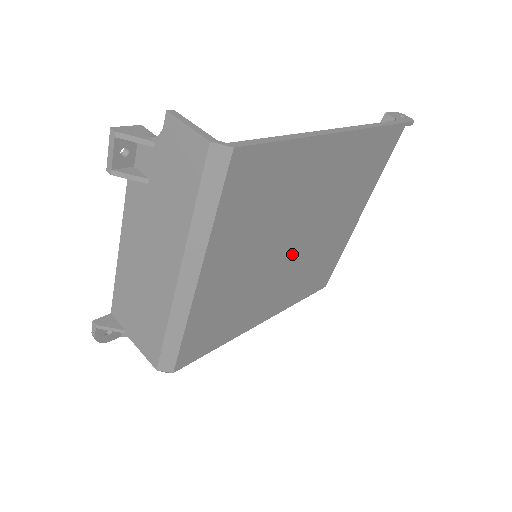
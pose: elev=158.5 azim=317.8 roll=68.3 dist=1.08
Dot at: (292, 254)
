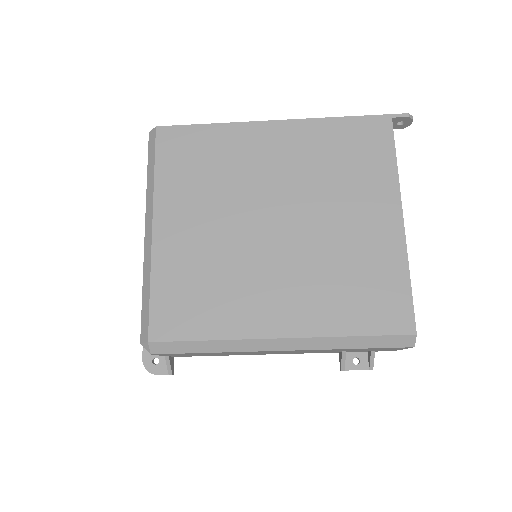
Dot at: (280, 239)
